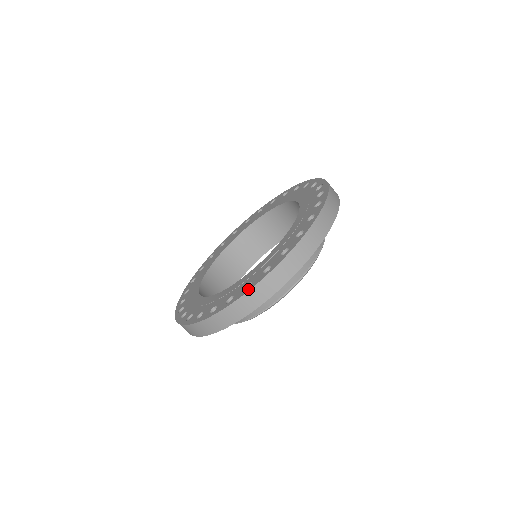
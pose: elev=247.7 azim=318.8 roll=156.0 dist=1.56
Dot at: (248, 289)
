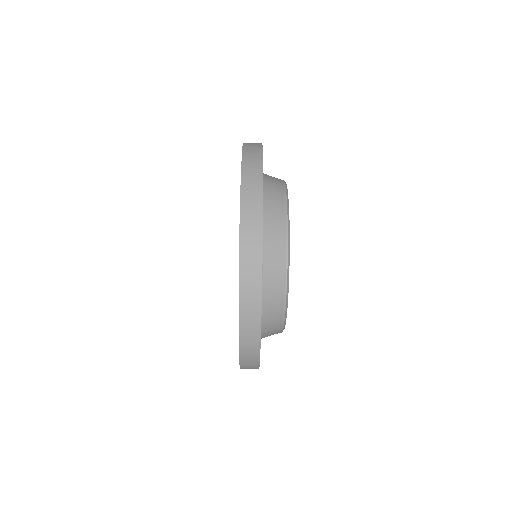
Dot at: occluded
